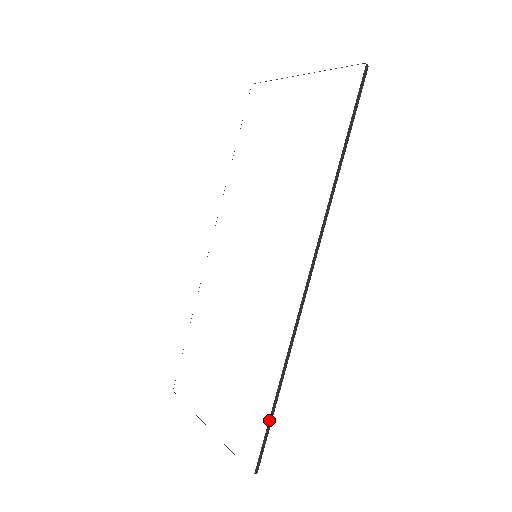
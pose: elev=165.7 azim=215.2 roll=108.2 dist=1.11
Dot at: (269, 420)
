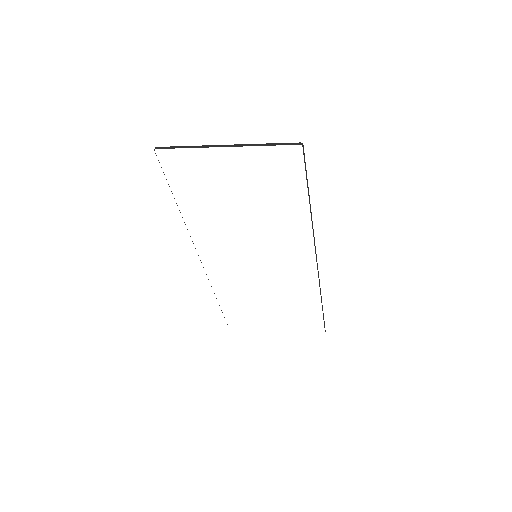
Dot at: (323, 316)
